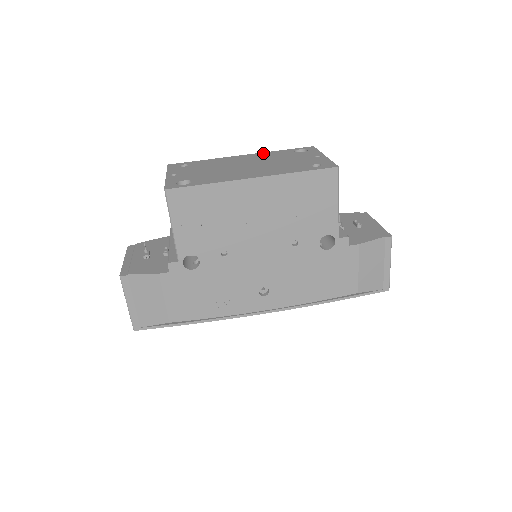
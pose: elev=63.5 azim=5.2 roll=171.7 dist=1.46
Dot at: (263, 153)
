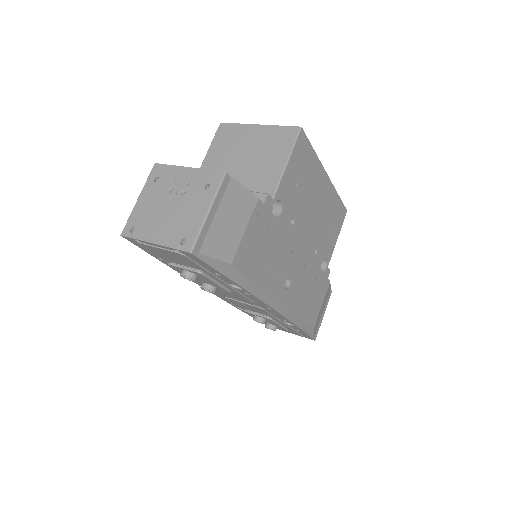
Dot at: occluded
